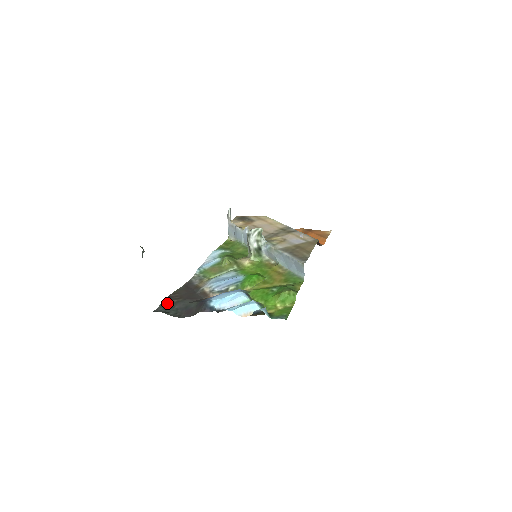
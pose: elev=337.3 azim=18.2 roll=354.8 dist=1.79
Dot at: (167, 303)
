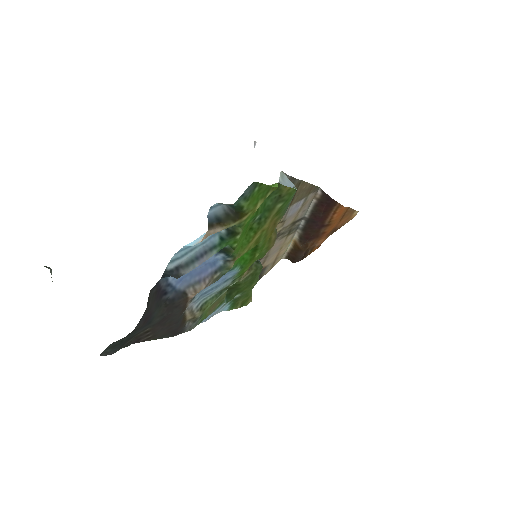
Dot at: (127, 342)
